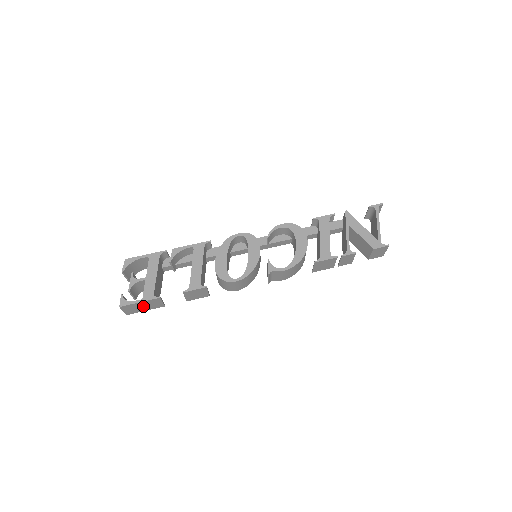
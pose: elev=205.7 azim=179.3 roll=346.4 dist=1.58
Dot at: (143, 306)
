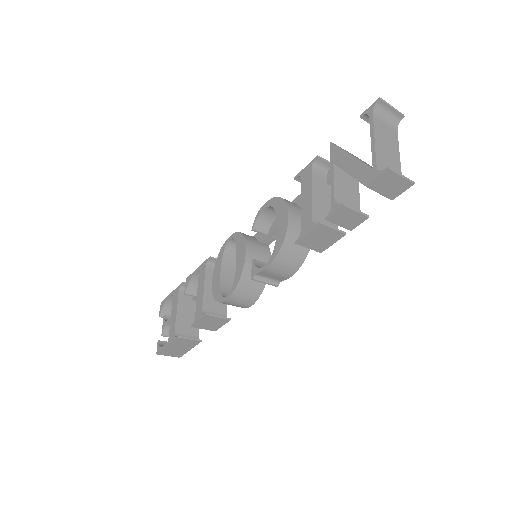
Dot at: (179, 347)
